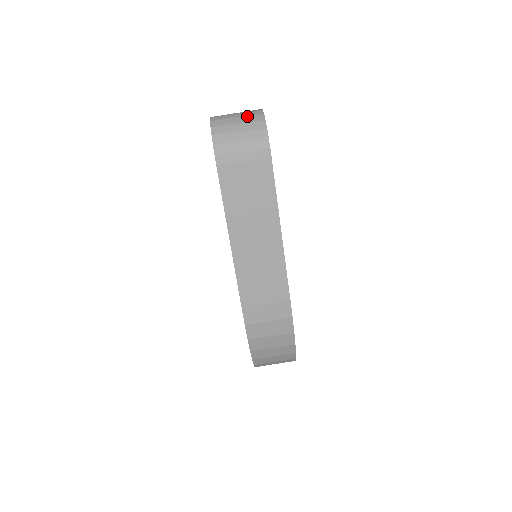
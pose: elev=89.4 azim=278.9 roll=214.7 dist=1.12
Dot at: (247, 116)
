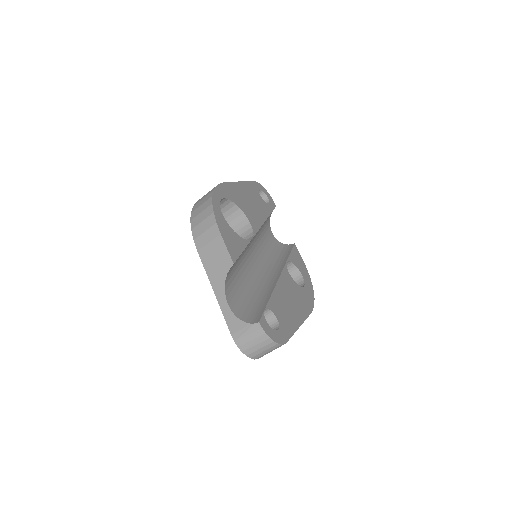
Dot at: (261, 343)
